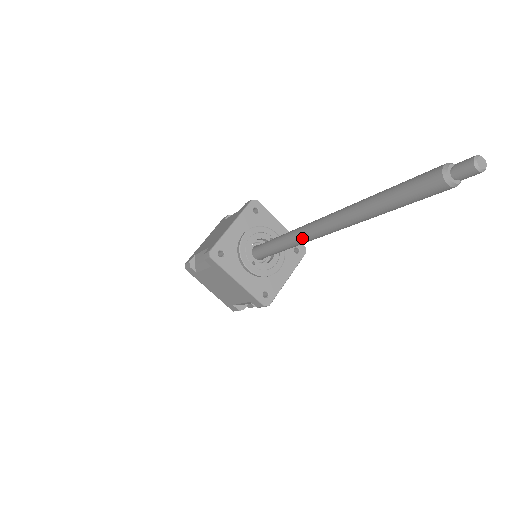
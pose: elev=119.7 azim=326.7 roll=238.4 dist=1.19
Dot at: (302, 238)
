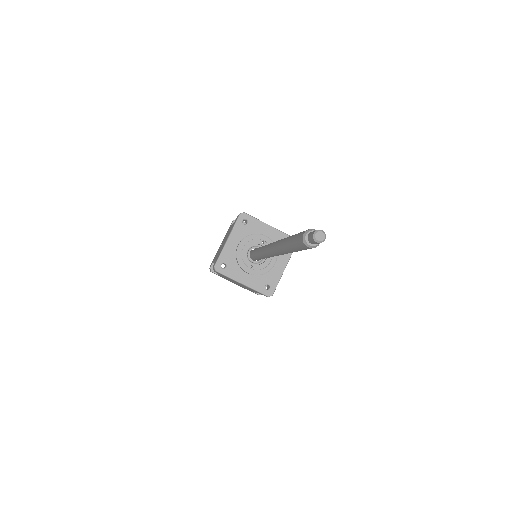
Dot at: (267, 256)
